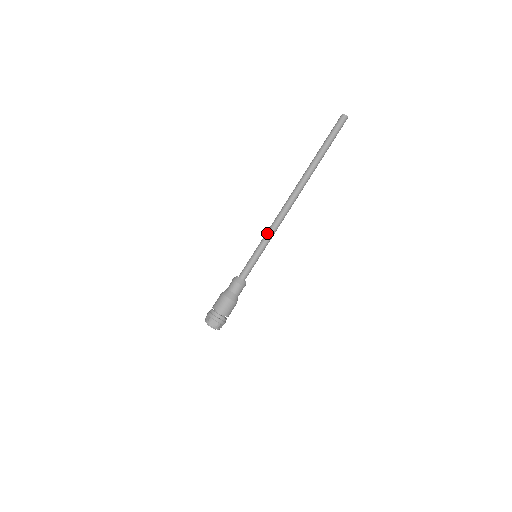
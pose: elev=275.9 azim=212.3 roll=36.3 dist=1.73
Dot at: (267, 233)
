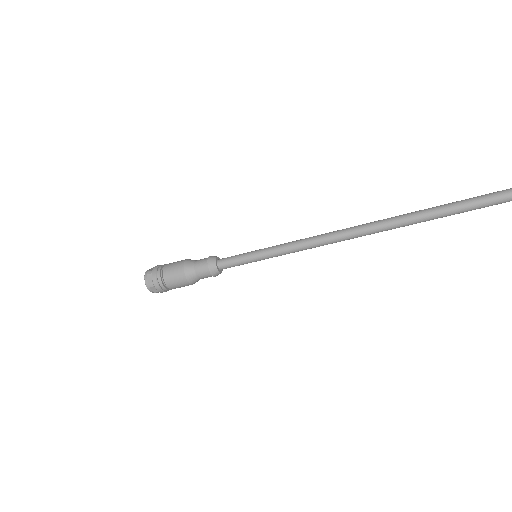
Dot at: occluded
